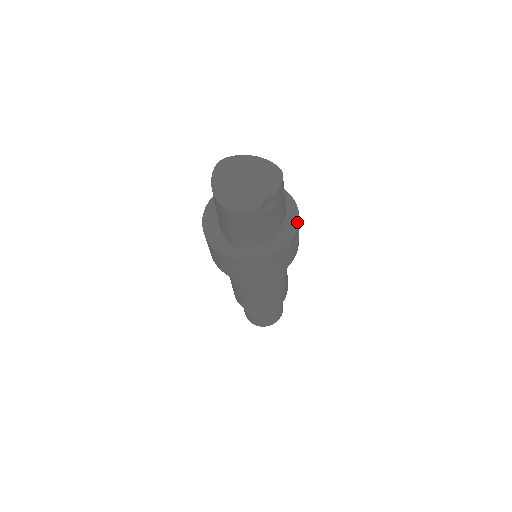
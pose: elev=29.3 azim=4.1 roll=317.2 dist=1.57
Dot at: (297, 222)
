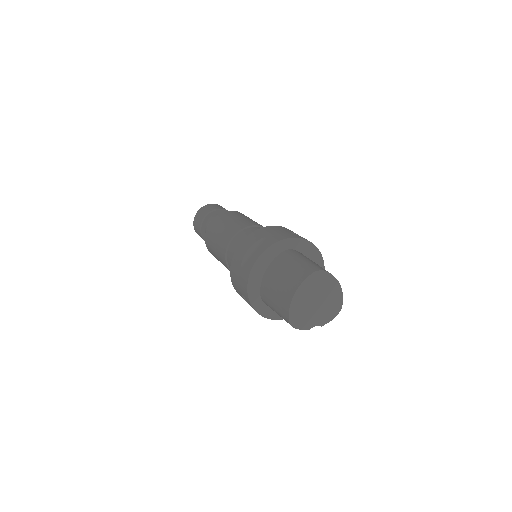
Dot at: occluded
